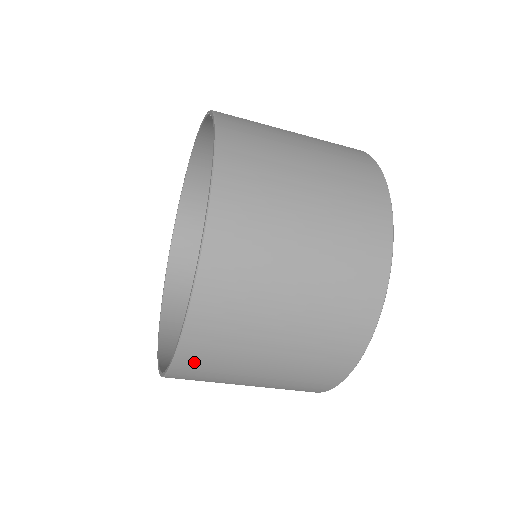
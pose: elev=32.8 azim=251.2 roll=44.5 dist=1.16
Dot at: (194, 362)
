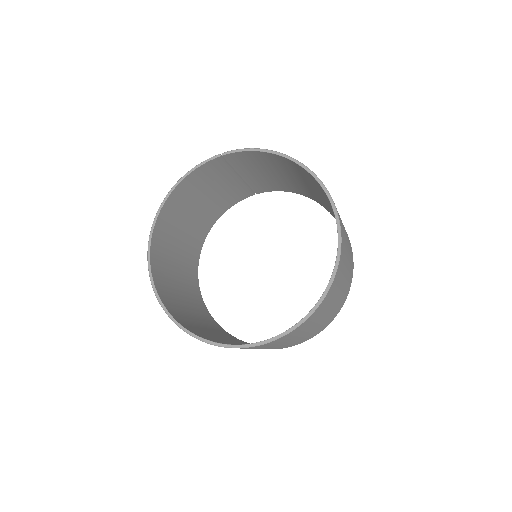
Dot at: (335, 283)
